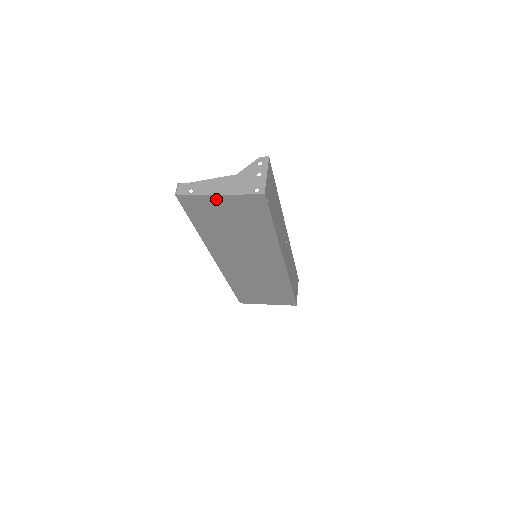
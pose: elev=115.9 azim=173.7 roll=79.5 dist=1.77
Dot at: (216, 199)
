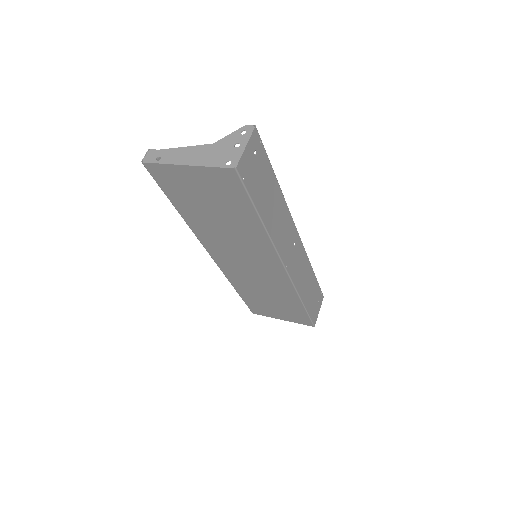
Dot at: (185, 171)
